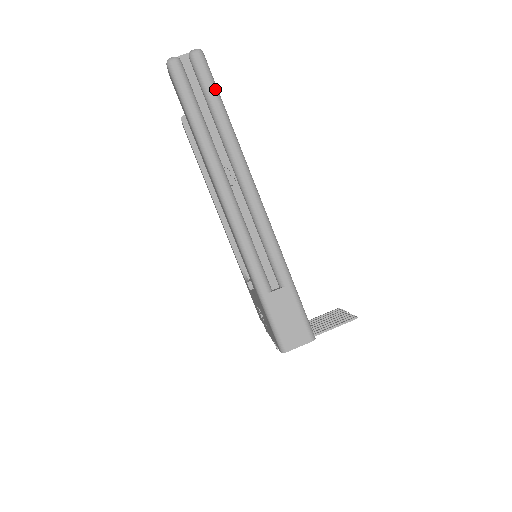
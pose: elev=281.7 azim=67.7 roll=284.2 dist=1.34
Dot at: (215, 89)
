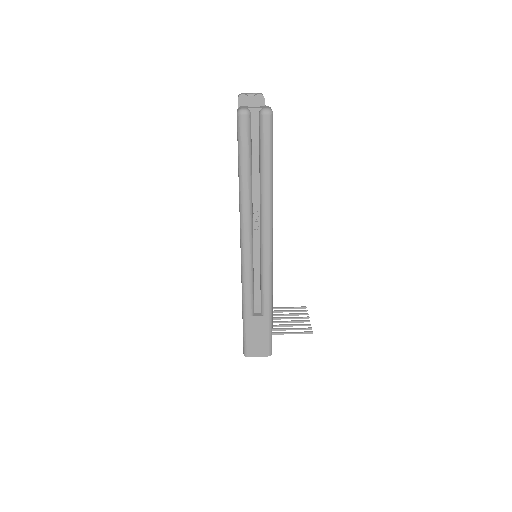
Dot at: (271, 151)
